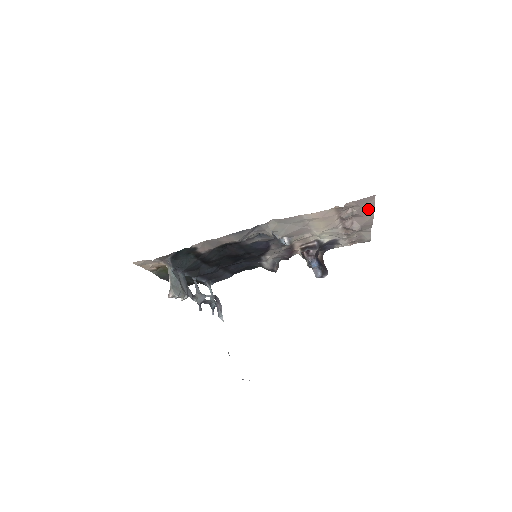
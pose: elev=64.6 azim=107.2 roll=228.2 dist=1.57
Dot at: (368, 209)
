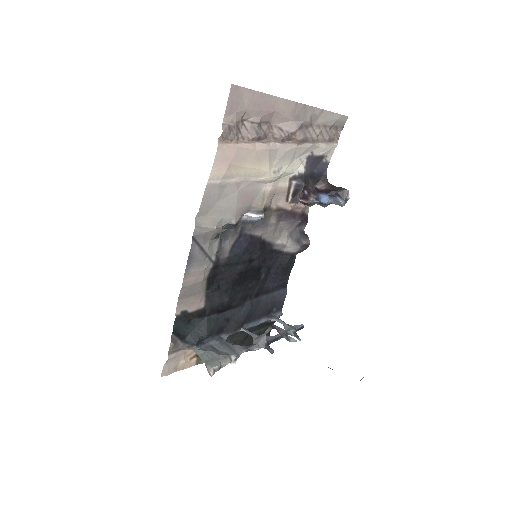
Dot at: (259, 102)
